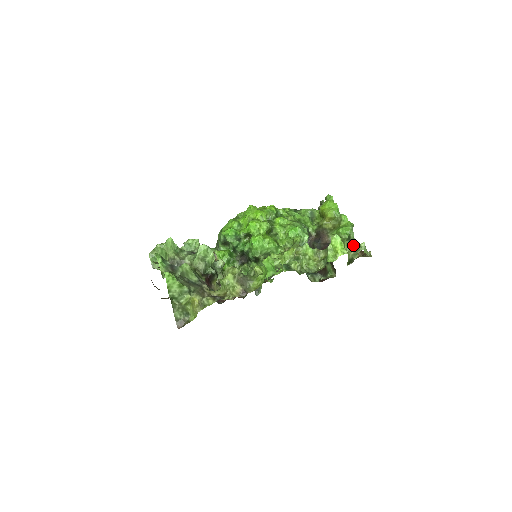
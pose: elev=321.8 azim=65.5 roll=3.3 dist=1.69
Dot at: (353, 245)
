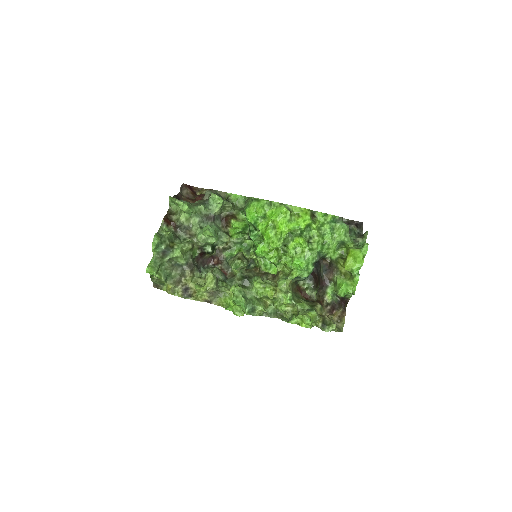
Dot at: (345, 300)
